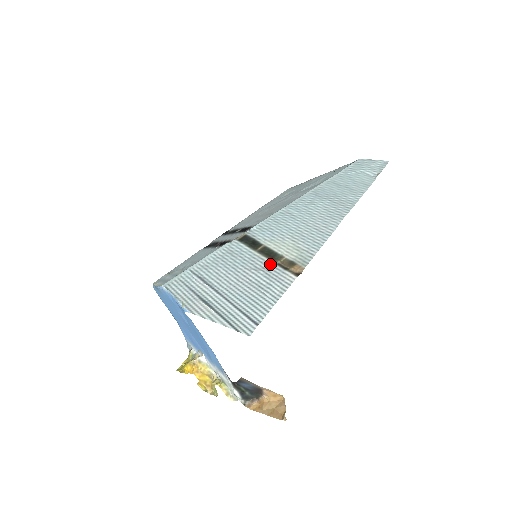
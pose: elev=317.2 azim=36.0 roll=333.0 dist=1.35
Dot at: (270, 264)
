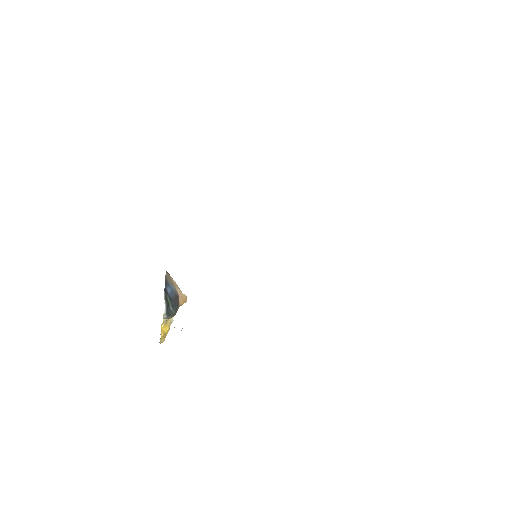
Dot at: occluded
